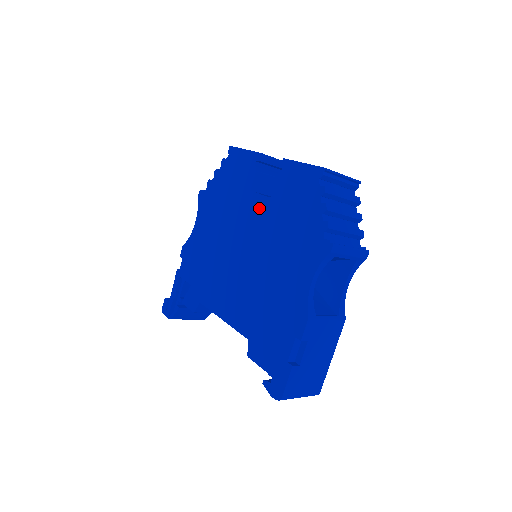
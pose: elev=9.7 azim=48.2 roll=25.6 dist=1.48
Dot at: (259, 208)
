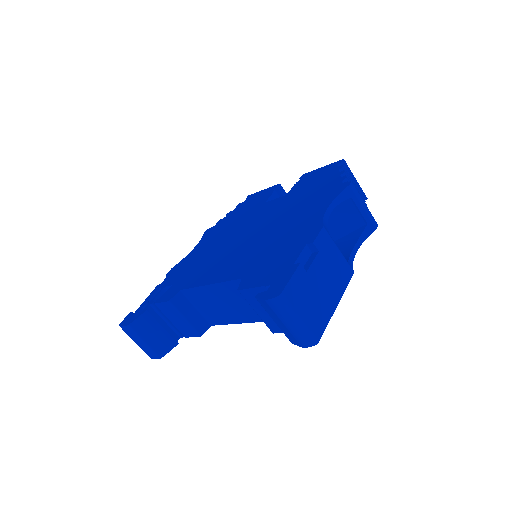
Dot at: (273, 204)
